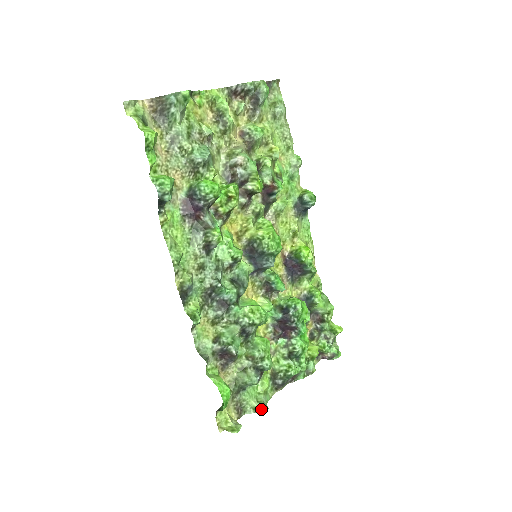
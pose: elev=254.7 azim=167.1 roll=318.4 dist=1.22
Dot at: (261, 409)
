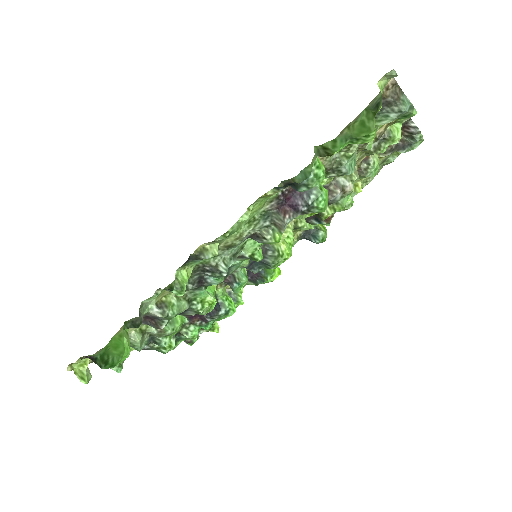
Dot at: (117, 368)
